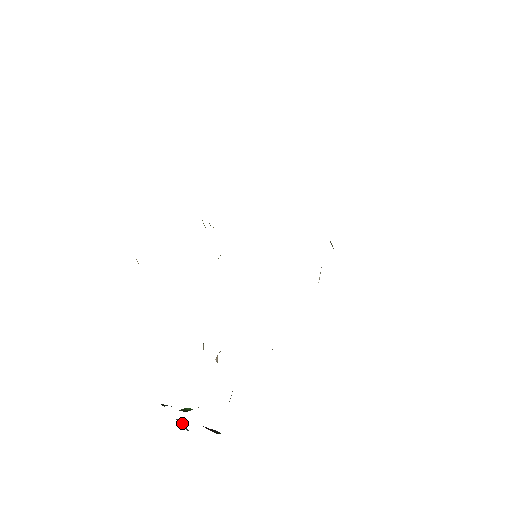
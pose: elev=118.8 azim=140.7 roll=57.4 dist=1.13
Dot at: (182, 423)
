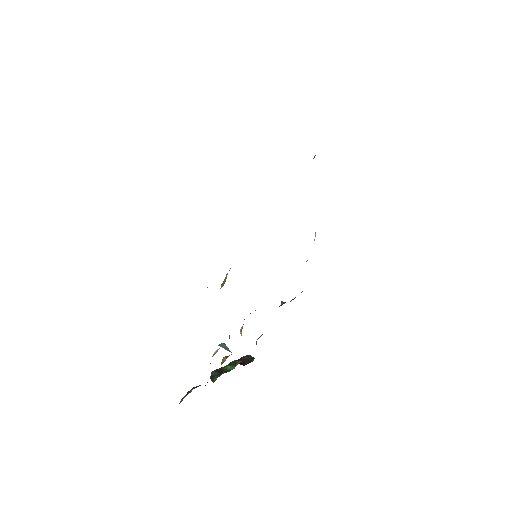
Dot at: (224, 346)
